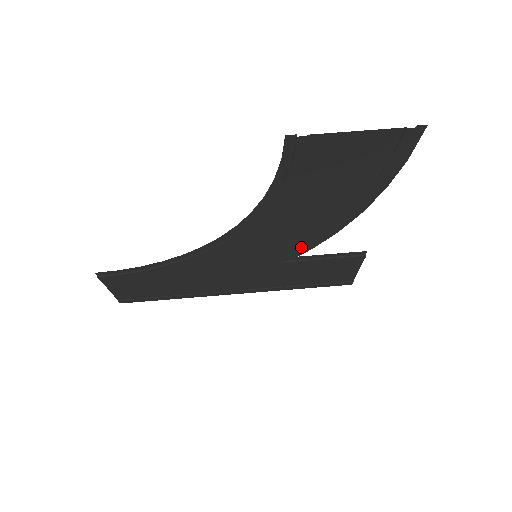
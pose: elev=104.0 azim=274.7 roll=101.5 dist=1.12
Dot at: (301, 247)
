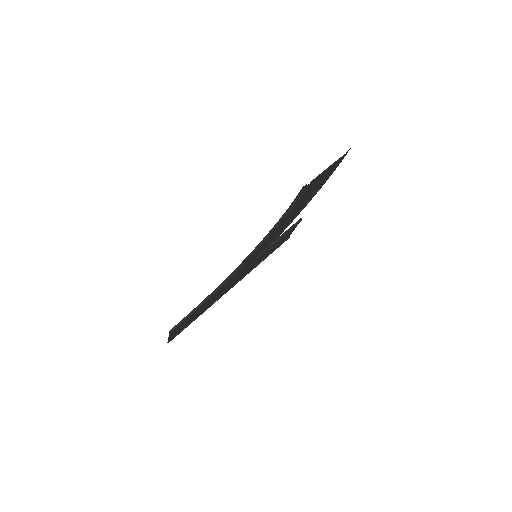
Dot at: (278, 235)
